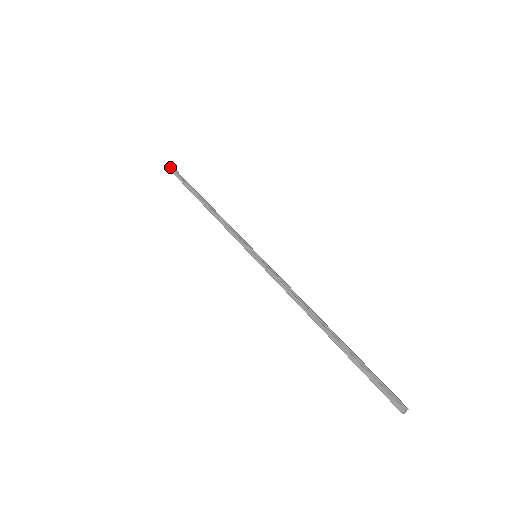
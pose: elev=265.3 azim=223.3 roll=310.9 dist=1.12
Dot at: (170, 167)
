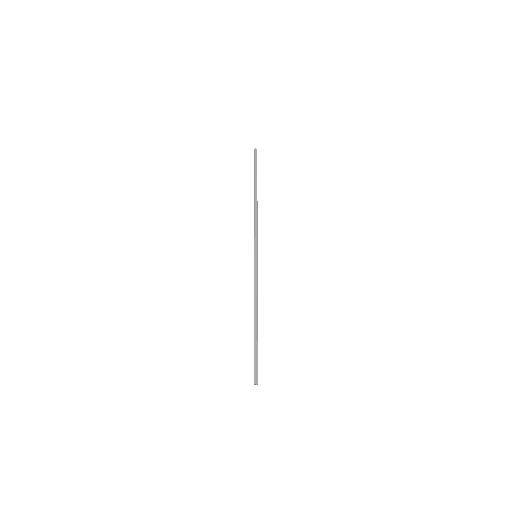
Dot at: (256, 151)
